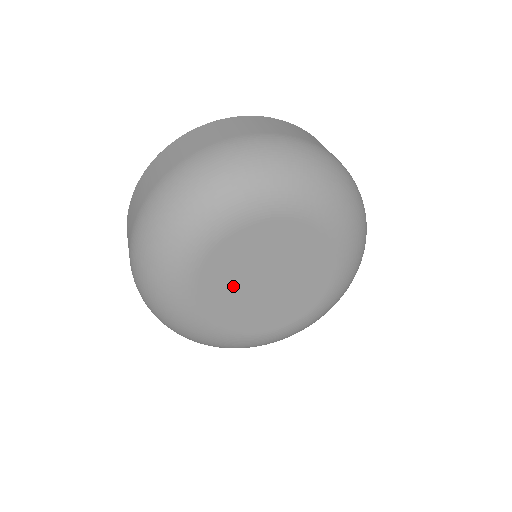
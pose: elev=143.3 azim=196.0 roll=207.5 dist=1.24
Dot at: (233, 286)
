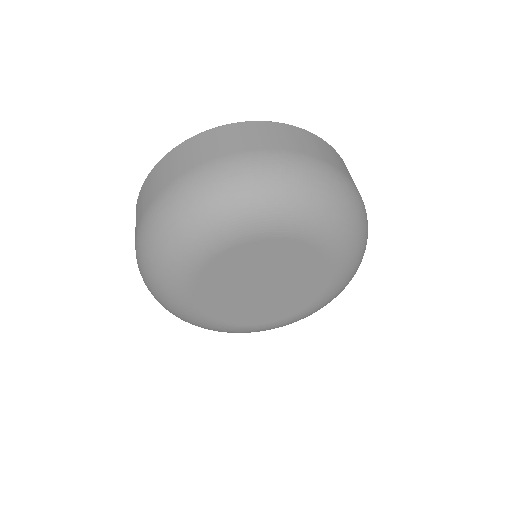
Dot at: (234, 278)
